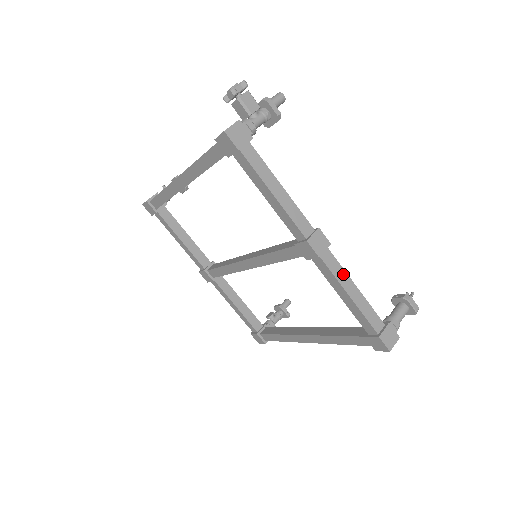
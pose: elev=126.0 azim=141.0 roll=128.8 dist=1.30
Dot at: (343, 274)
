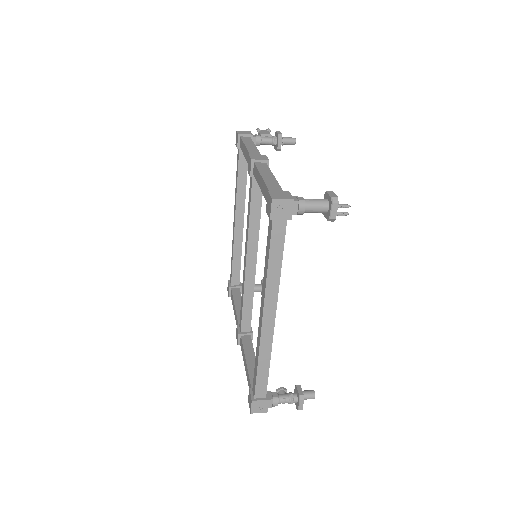
Dot at: (267, 171)
